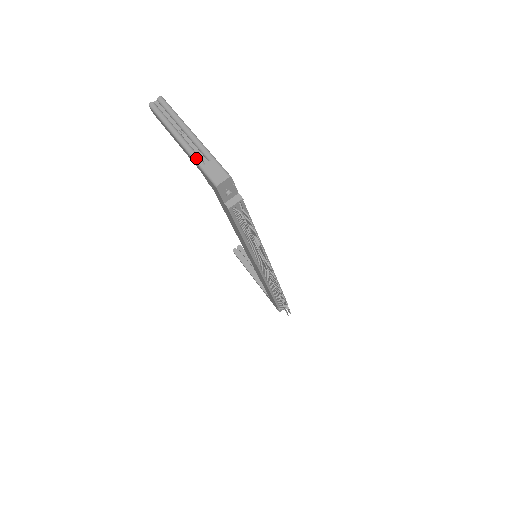
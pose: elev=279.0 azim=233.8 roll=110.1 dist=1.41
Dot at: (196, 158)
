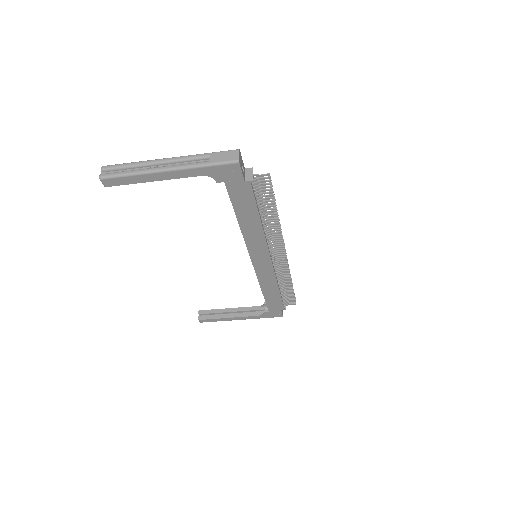
Dot at: (197, 164)
